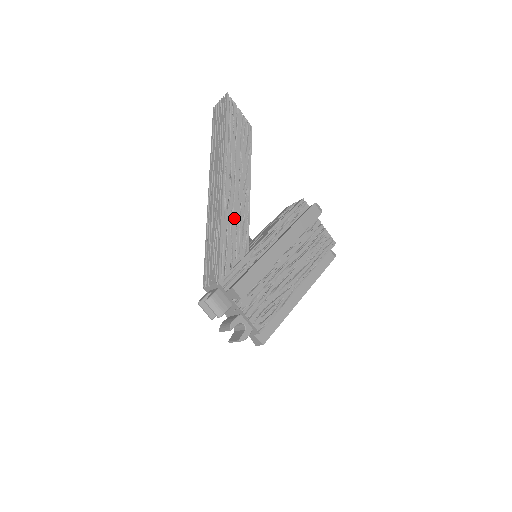
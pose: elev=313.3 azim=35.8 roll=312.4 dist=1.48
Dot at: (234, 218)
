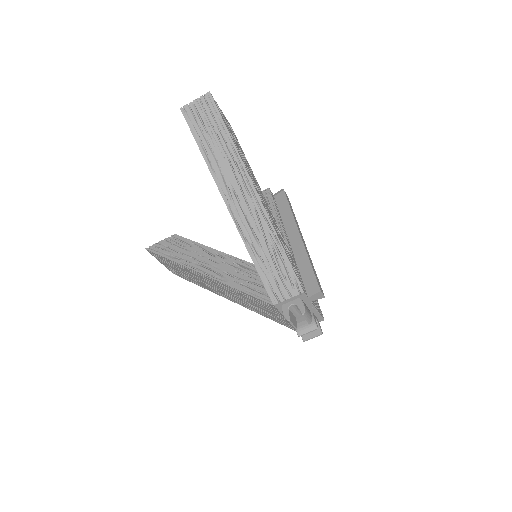
Dot at: (276, 227)
